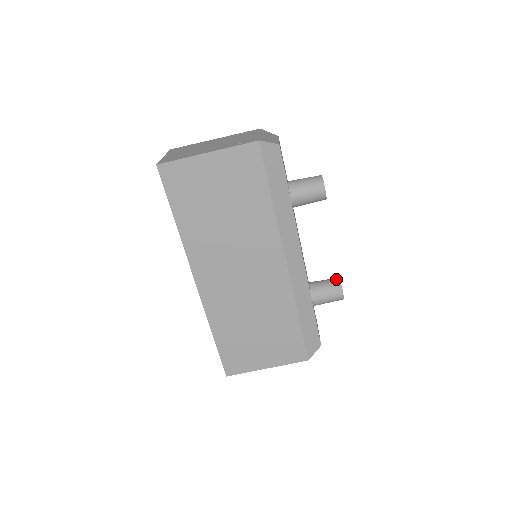
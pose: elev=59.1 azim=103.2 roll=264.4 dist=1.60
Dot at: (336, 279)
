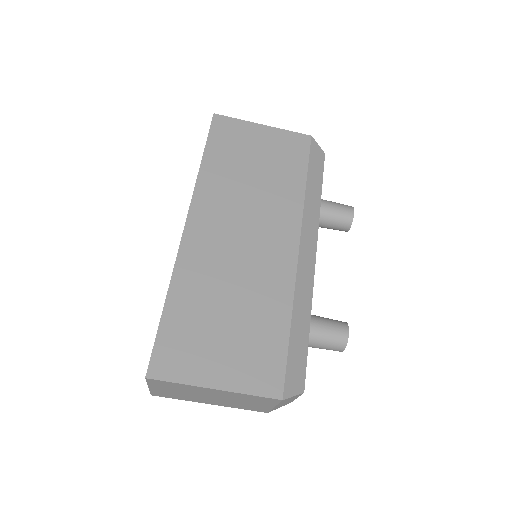
Dot at: occluded
